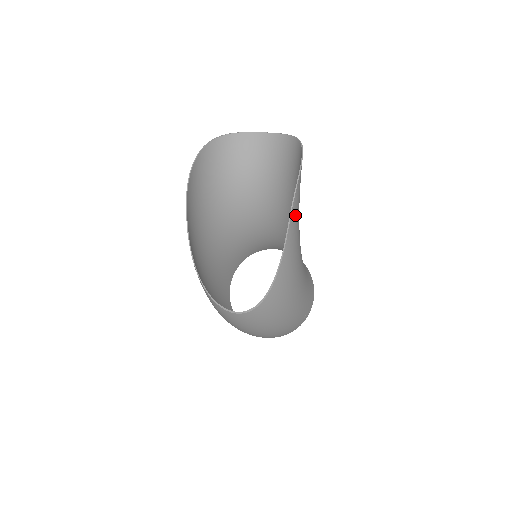
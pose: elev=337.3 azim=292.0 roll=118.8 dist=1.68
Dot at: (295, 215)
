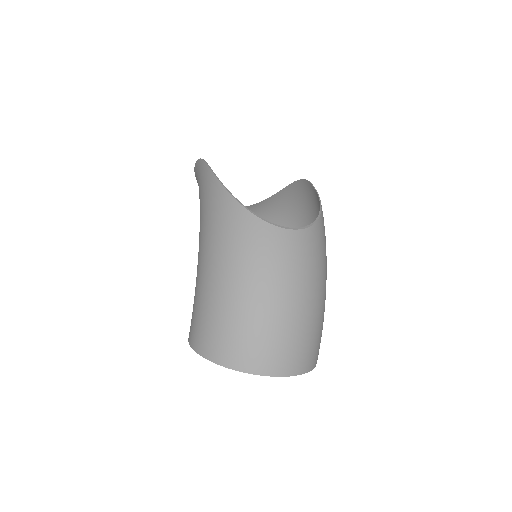
Dot at: (308, 191)
